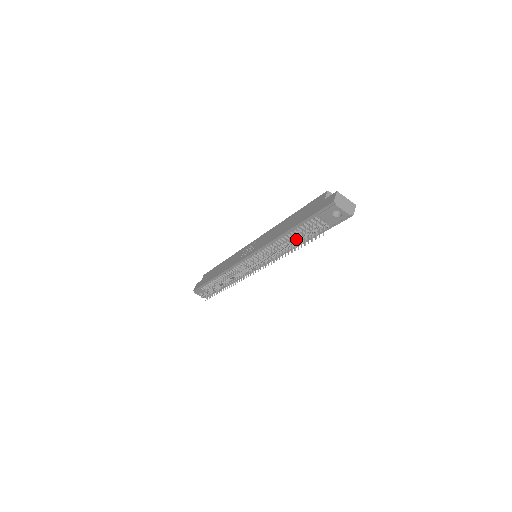
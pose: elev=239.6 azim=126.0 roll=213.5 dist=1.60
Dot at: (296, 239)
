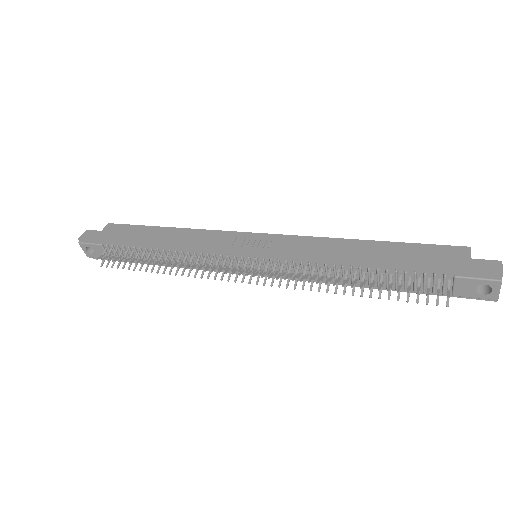
Dot at: (382, 283)
